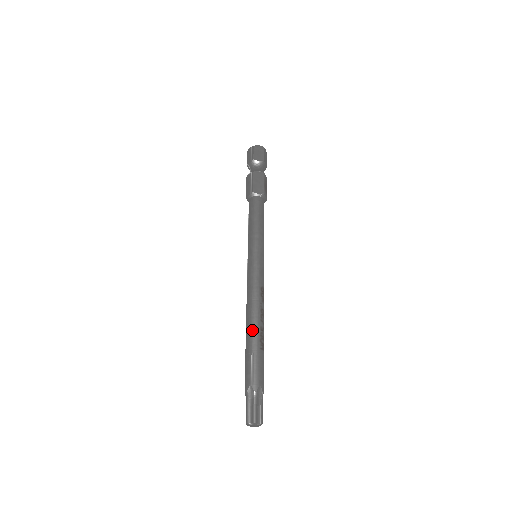
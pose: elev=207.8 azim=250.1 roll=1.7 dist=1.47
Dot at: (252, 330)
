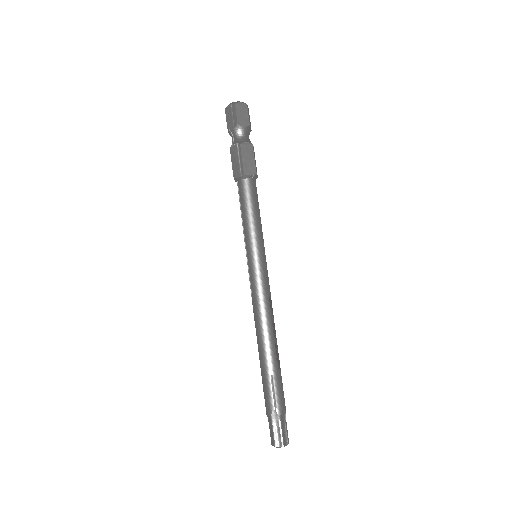
Dot at: (267, 350)
